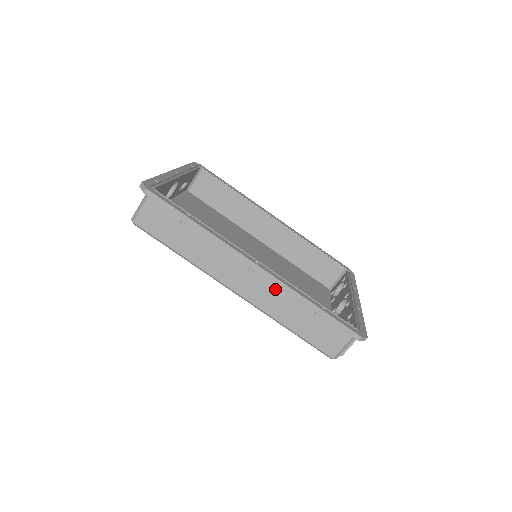
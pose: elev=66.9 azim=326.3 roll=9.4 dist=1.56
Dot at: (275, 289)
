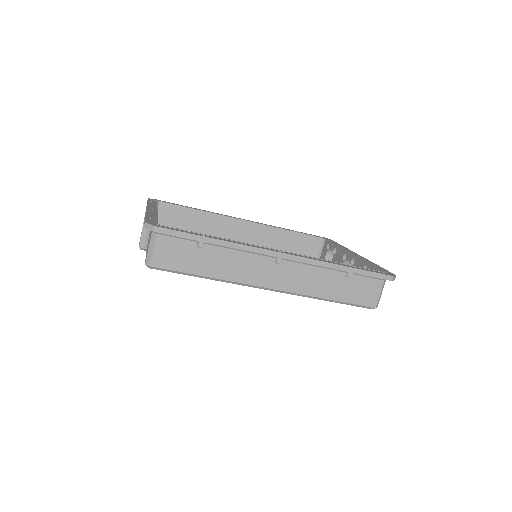
Dot at: (305, 269)
